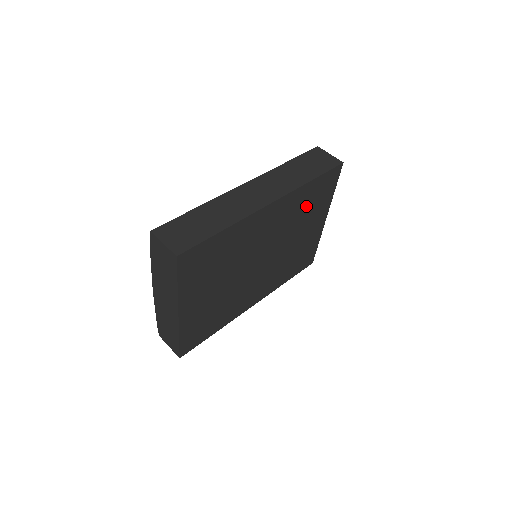
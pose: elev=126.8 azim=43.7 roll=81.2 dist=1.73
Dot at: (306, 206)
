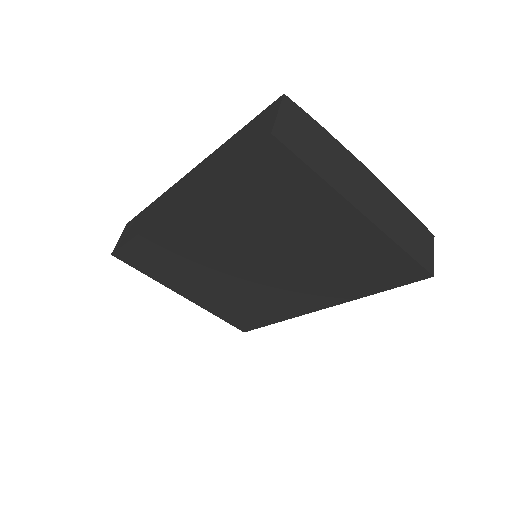
Dot at: (260, 204)
